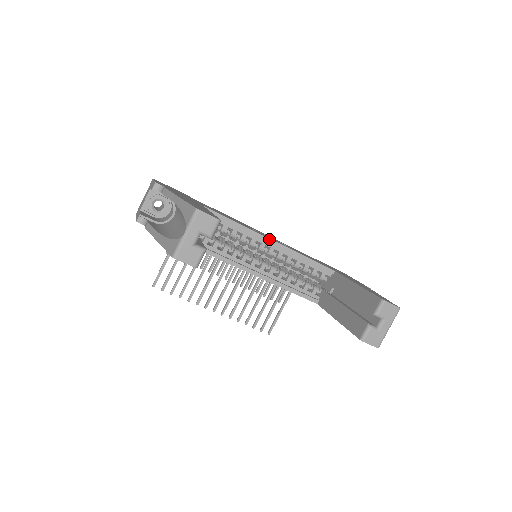
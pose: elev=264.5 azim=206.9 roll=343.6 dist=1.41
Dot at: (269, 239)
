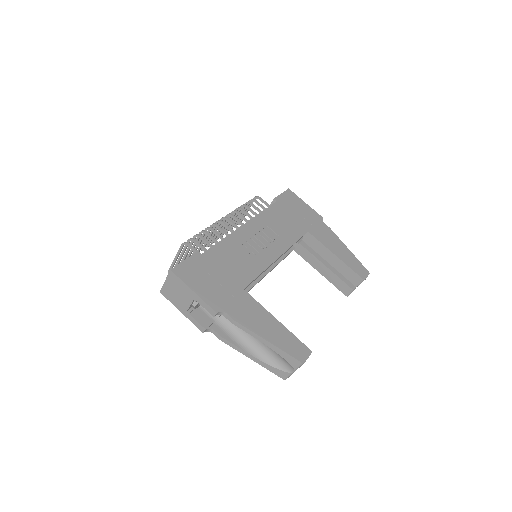
Dot at: (277, 259)
